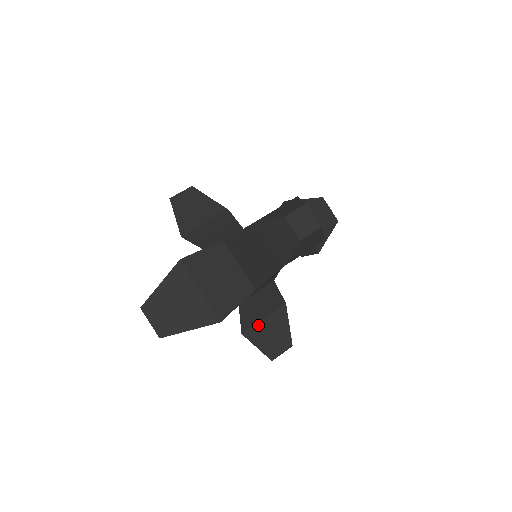
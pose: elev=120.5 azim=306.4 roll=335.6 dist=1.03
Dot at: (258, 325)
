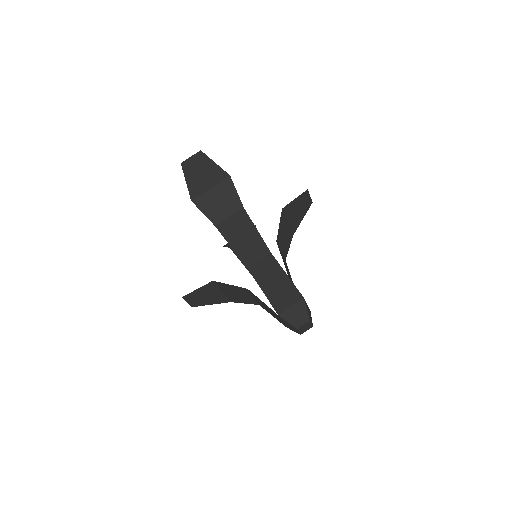
Dot at: occluded
